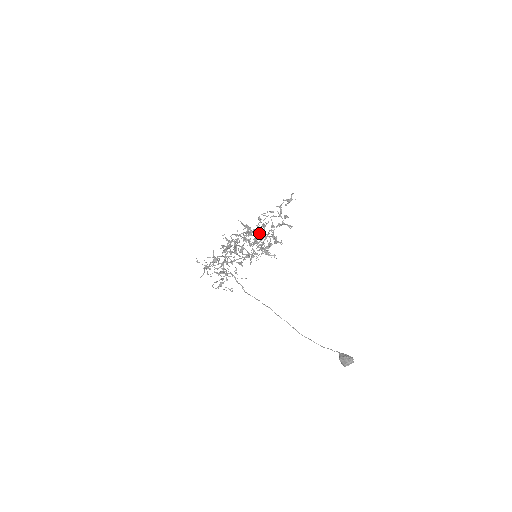
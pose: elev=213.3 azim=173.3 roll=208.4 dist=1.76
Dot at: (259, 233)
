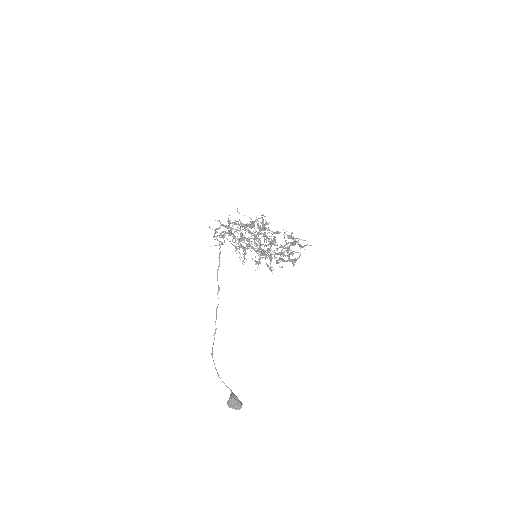
Dot at: occluded
